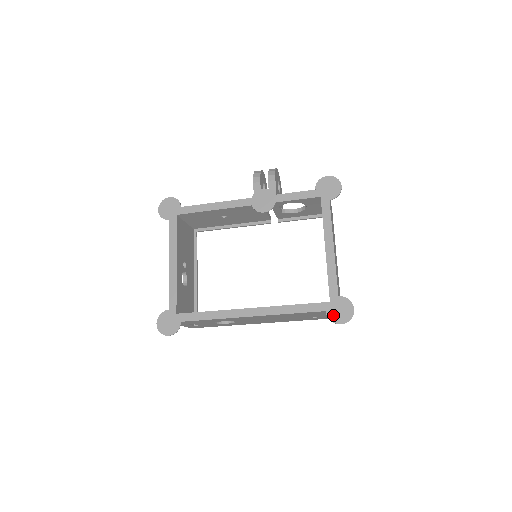
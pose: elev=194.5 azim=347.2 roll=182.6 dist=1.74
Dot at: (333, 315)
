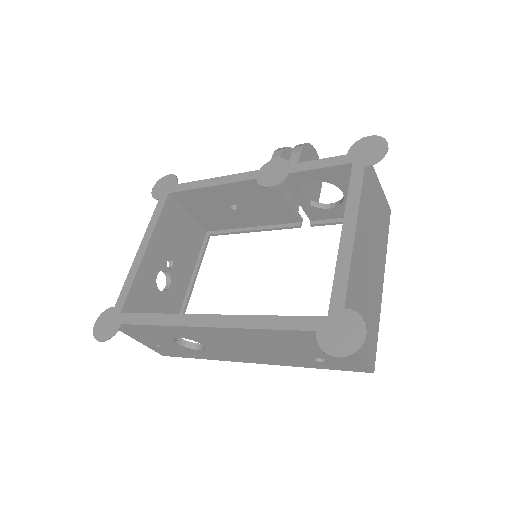
Dot at: (327, 339)
